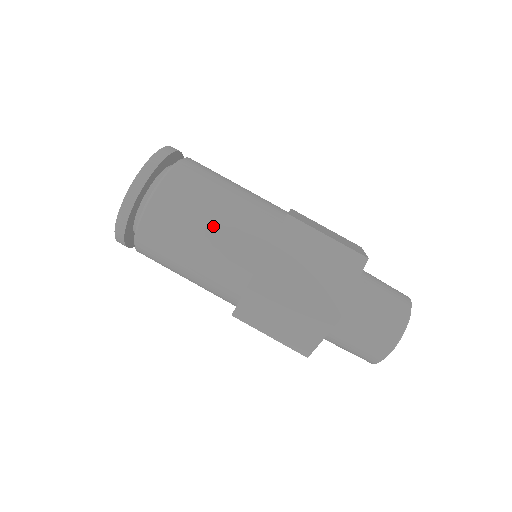
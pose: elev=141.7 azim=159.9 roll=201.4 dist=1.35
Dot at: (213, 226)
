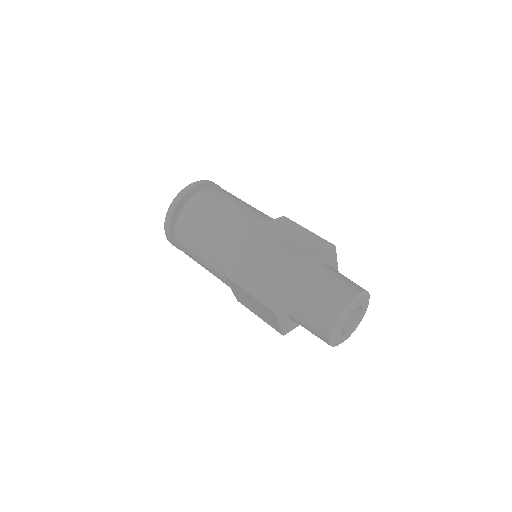
Dot at: (232, 209)
